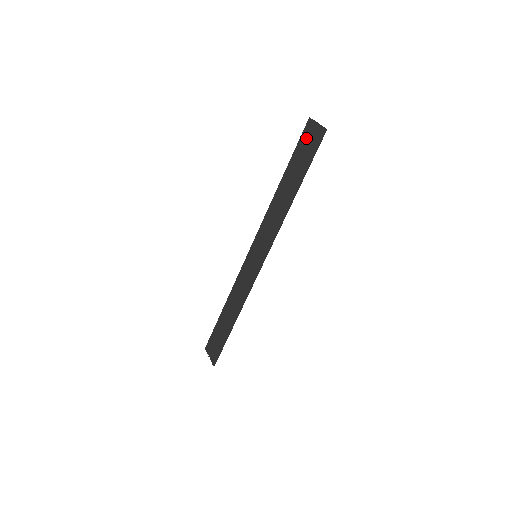
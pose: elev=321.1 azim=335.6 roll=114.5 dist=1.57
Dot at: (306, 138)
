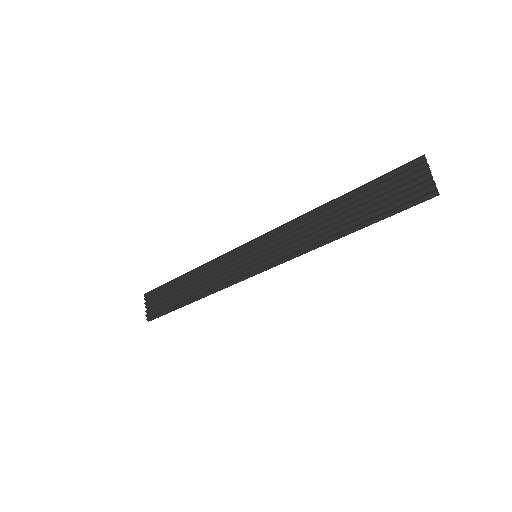
Dot at: (404, 179)
